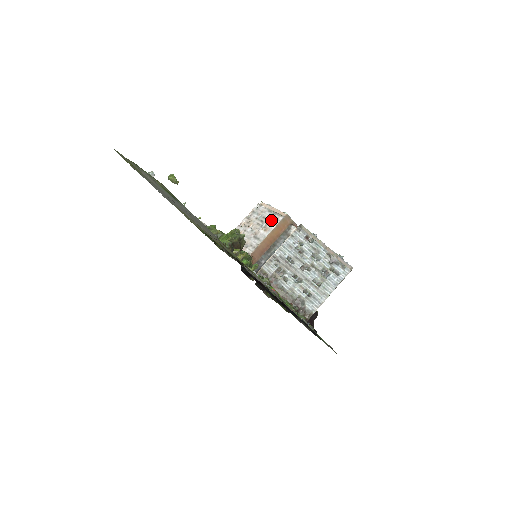
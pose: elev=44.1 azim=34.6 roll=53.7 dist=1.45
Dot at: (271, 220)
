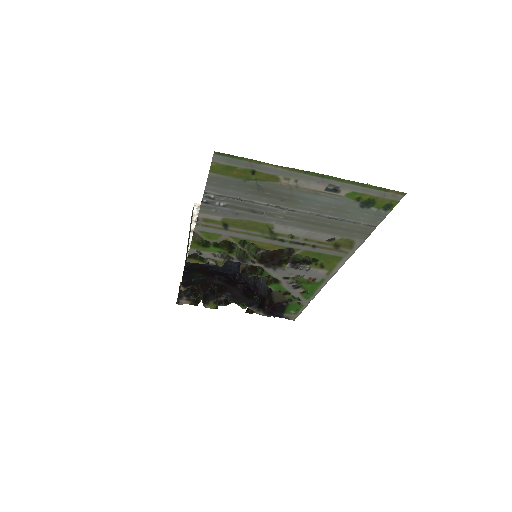
Dot at: occluded
